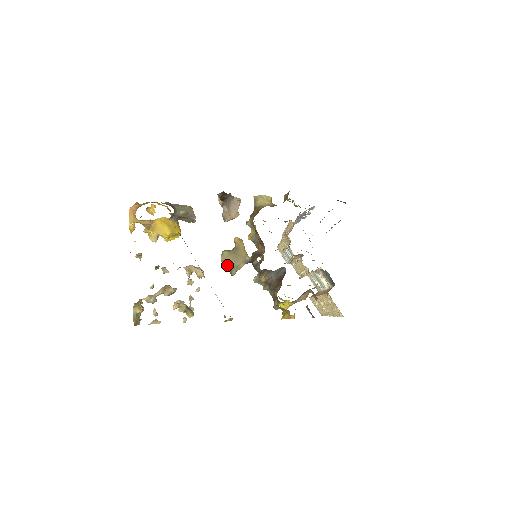
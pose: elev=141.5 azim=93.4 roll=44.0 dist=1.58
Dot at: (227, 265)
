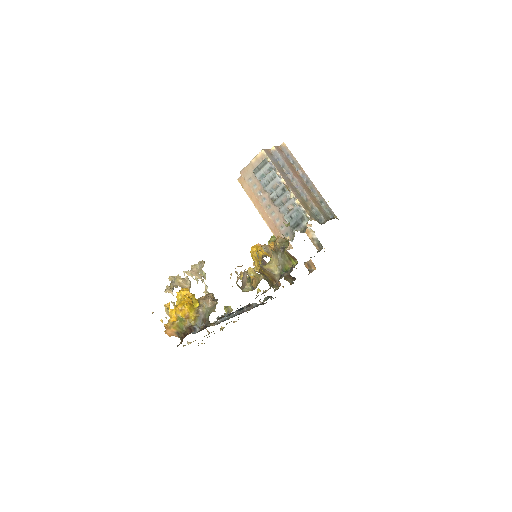
Dot at: occluded
